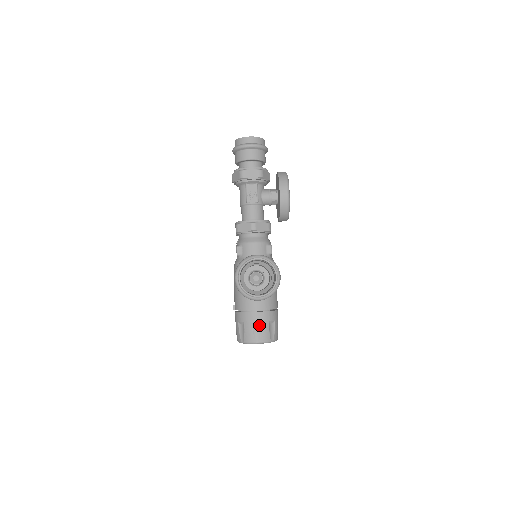
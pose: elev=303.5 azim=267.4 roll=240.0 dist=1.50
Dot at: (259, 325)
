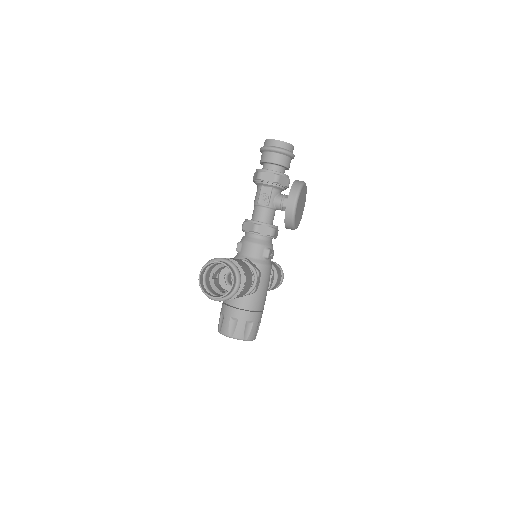
Dot at: (236, 321)
